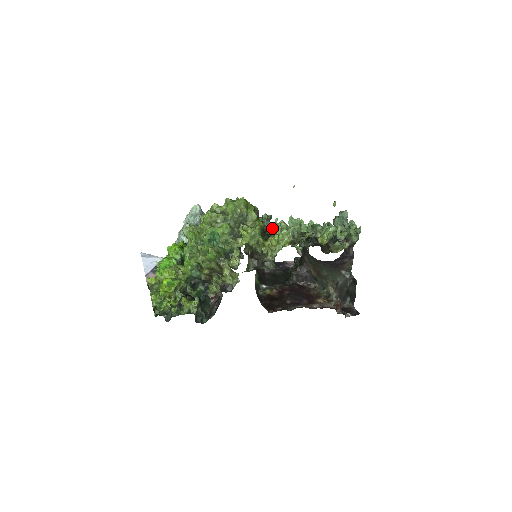
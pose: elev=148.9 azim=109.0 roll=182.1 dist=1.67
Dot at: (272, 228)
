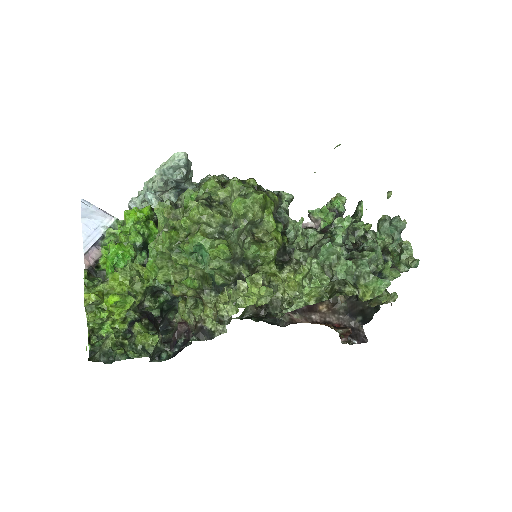
Dot at: (291, 228)
